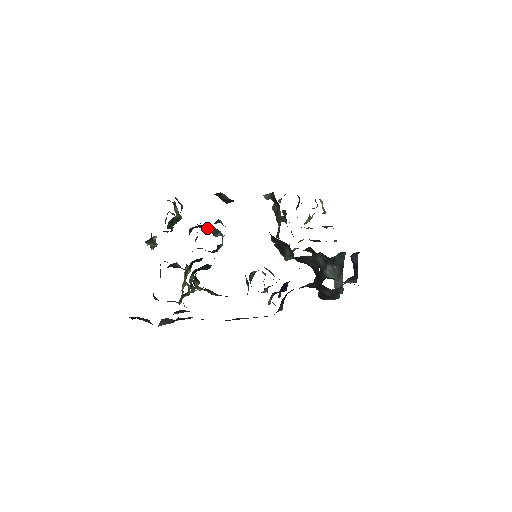
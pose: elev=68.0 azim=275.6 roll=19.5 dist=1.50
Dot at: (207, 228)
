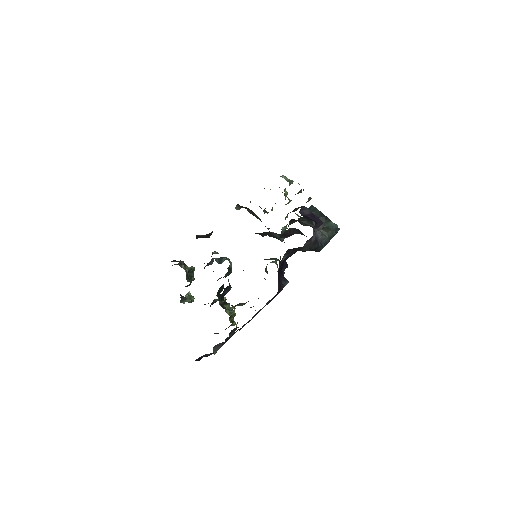
Dot at: (212, 262)
